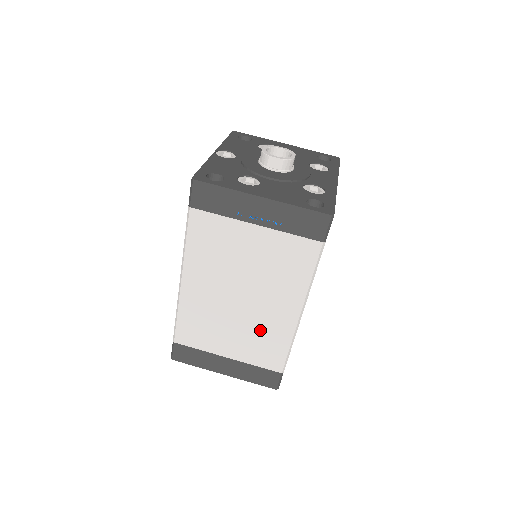
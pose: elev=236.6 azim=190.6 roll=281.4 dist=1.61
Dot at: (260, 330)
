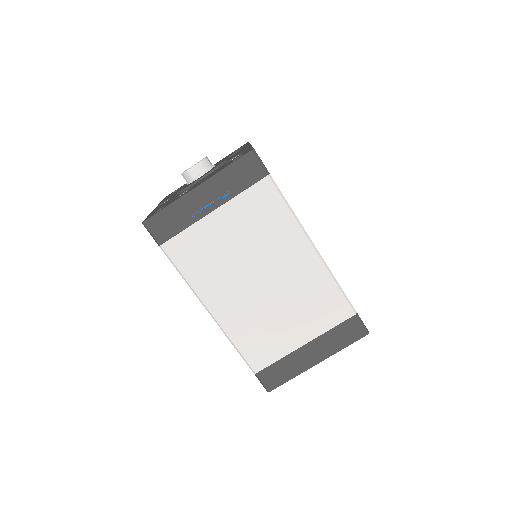
Dot at: (302, 293)
